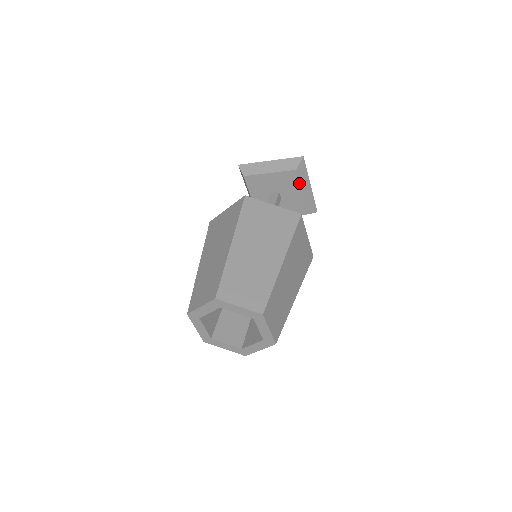
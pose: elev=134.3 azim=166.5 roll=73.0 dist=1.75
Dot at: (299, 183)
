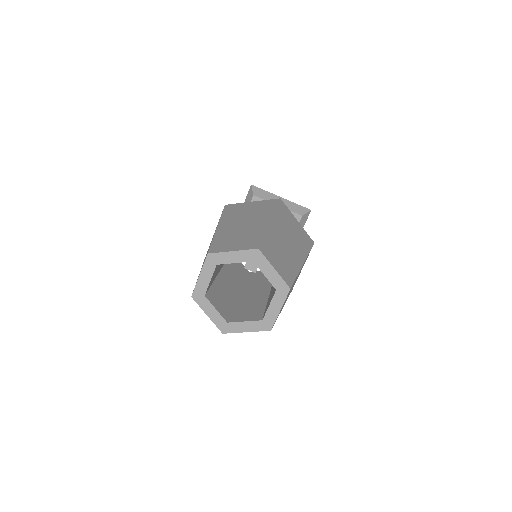
Dot at: occluded
